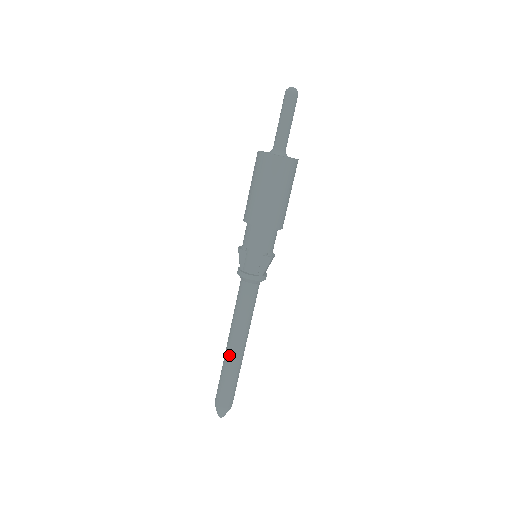
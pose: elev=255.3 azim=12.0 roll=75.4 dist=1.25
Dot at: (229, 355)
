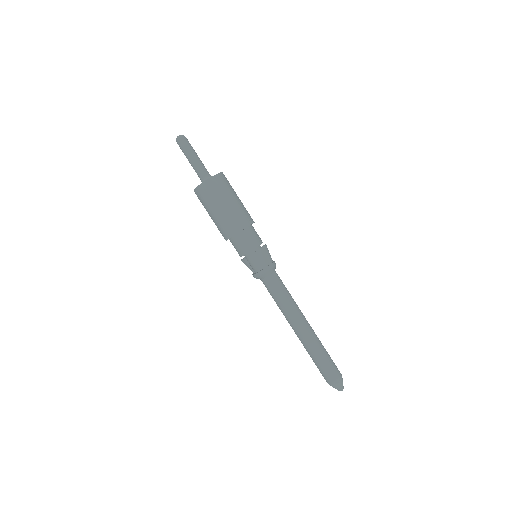
Dot at: (299, 339)
